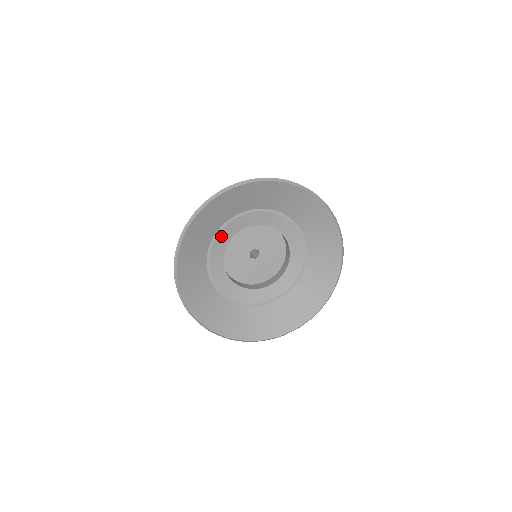
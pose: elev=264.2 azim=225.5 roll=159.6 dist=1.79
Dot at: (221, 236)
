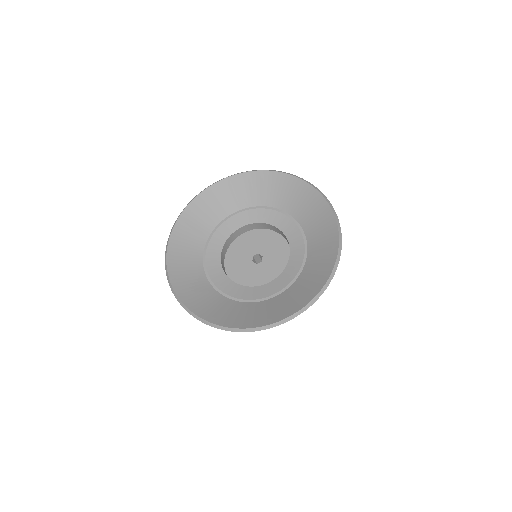
Dot at: (231, 222)
